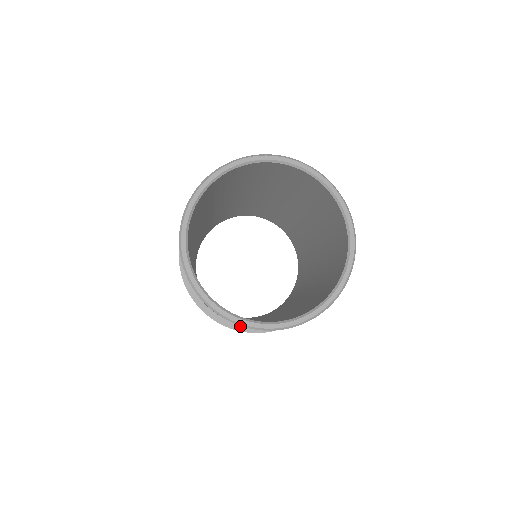
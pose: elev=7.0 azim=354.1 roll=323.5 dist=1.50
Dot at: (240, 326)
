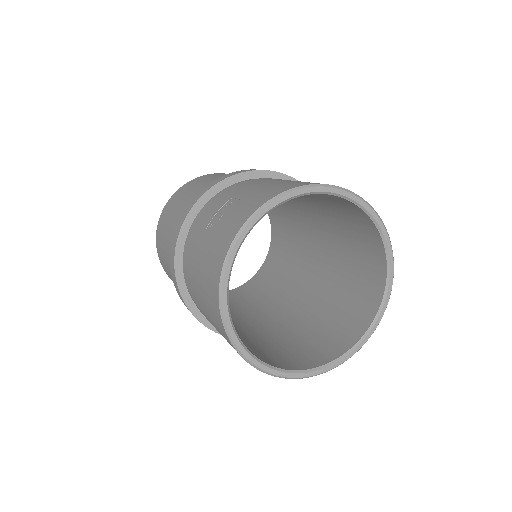
Dot at: occluded
